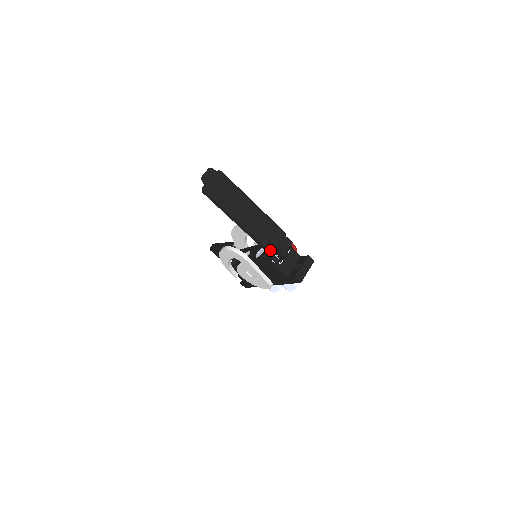
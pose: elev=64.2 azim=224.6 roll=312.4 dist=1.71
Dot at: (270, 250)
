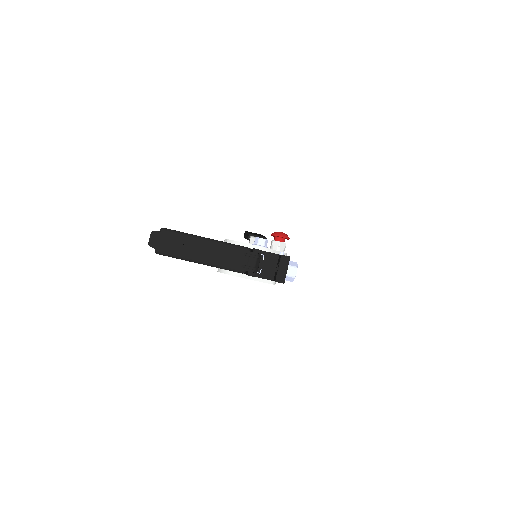
Dot at: (239, 272)
